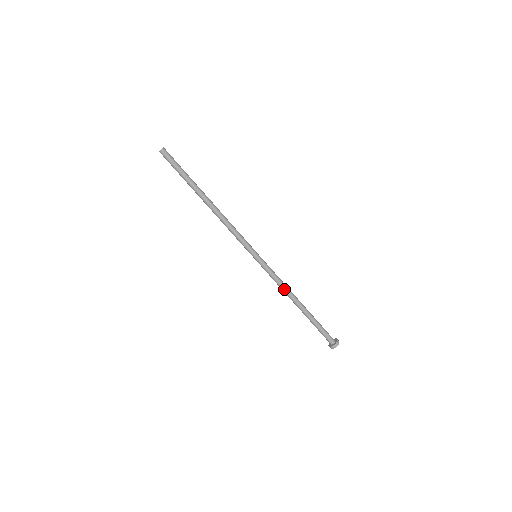
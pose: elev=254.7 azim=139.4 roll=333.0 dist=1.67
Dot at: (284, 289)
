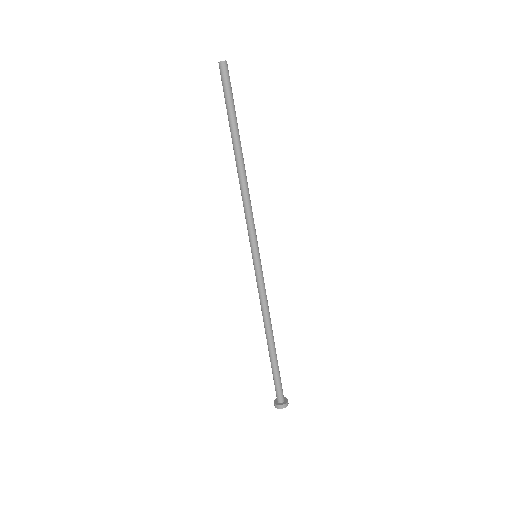
Dot at: (263, 312)
